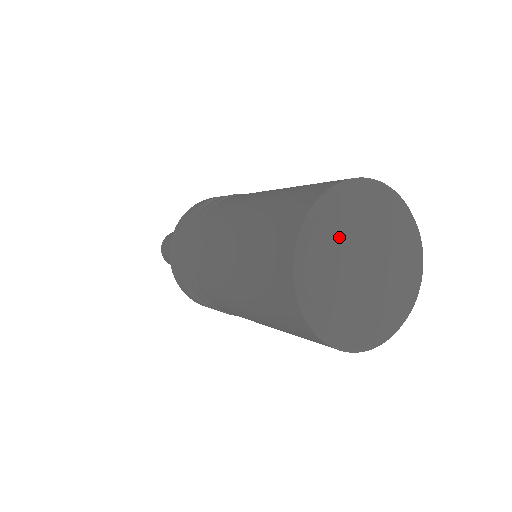
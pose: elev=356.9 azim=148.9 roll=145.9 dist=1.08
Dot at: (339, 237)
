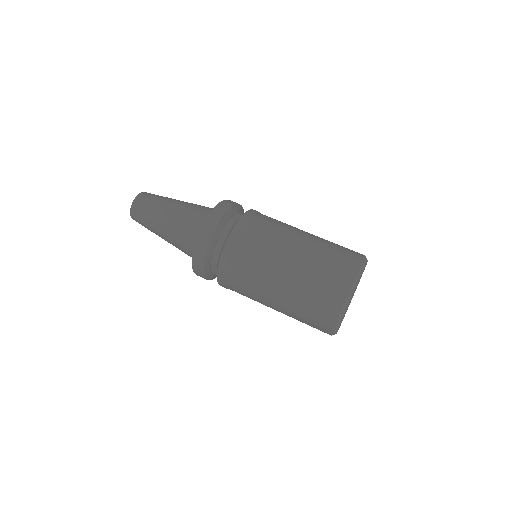
Dot at: occluded
